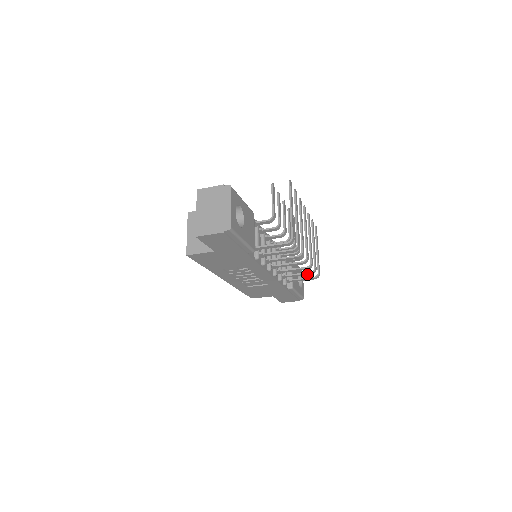
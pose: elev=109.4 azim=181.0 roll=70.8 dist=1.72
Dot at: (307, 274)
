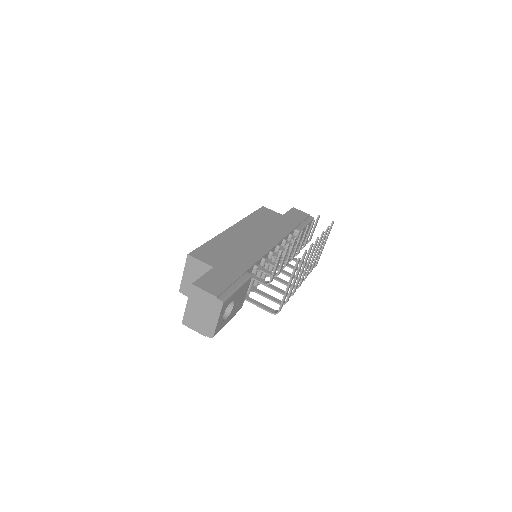
Dot at: occluded
